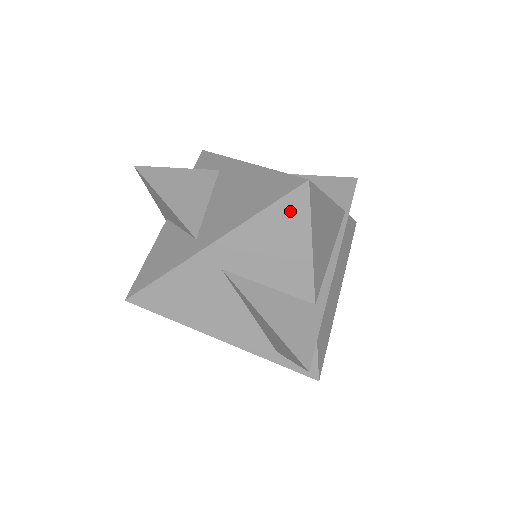
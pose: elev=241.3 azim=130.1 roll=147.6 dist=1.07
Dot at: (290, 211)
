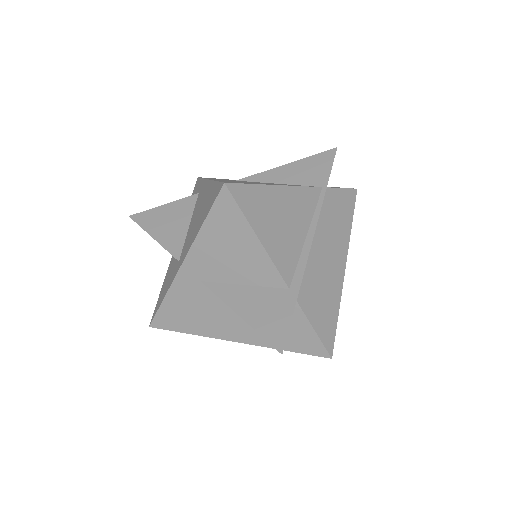
Dot at: (224, 215)
